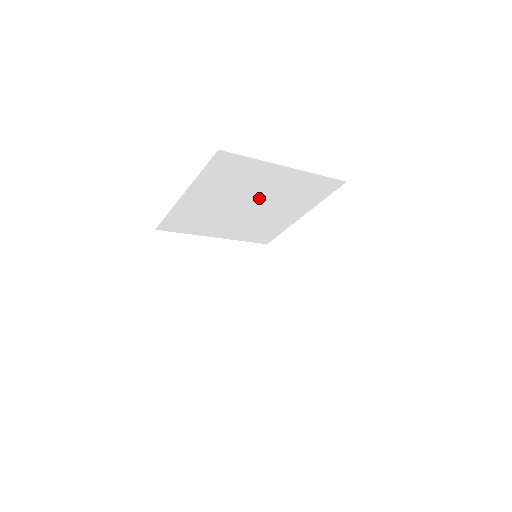
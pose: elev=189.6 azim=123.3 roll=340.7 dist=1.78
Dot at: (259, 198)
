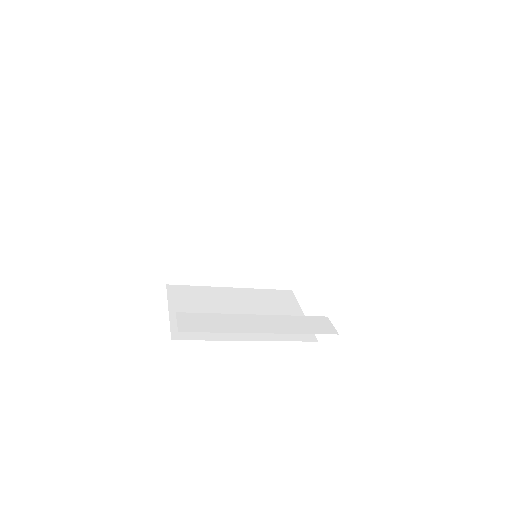
Dot at: (250, 214)
